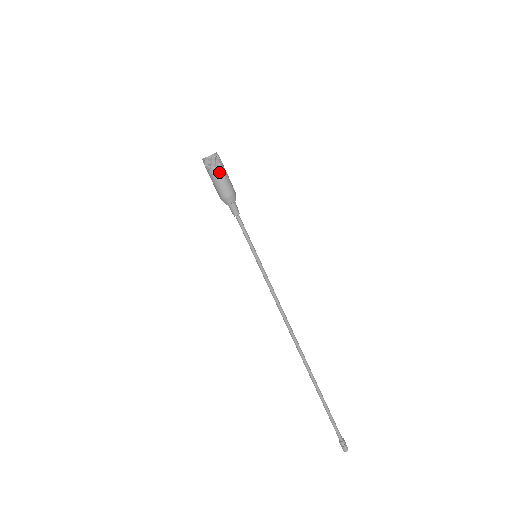
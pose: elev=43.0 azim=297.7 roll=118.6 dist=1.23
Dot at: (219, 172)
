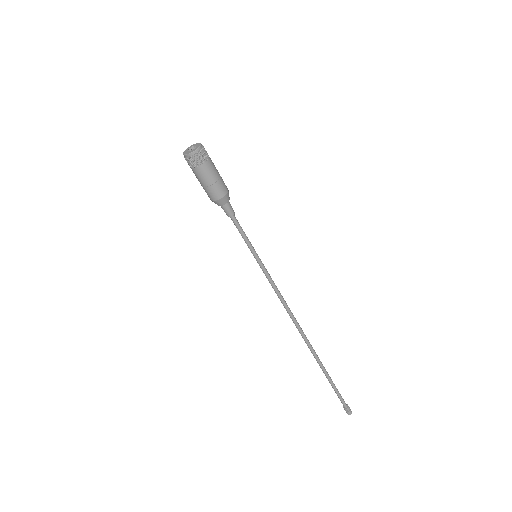
Dot at: (205, 172)
